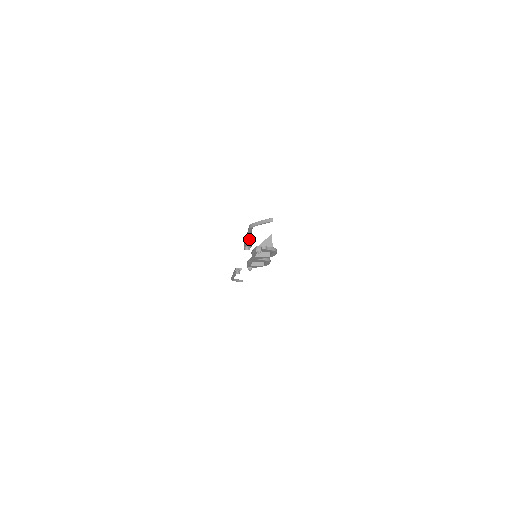
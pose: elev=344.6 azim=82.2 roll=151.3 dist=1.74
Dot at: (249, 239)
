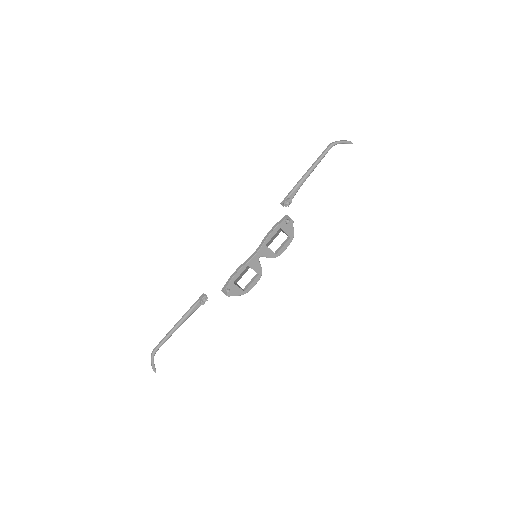
Dot at: (307, 177)
